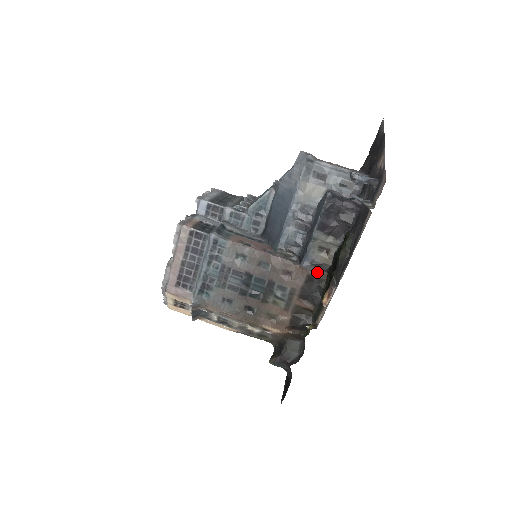
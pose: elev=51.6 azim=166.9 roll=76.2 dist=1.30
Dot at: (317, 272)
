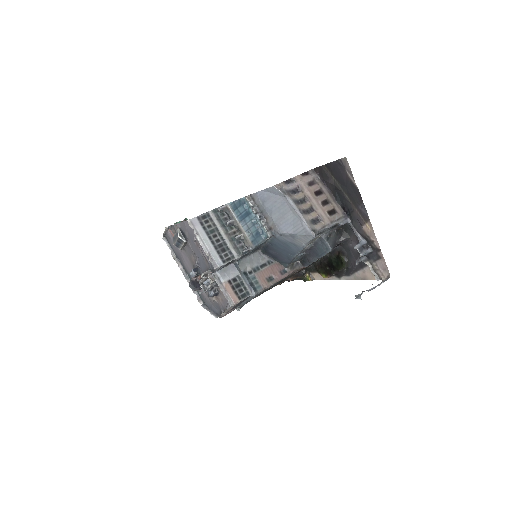
Dot at: occluded
